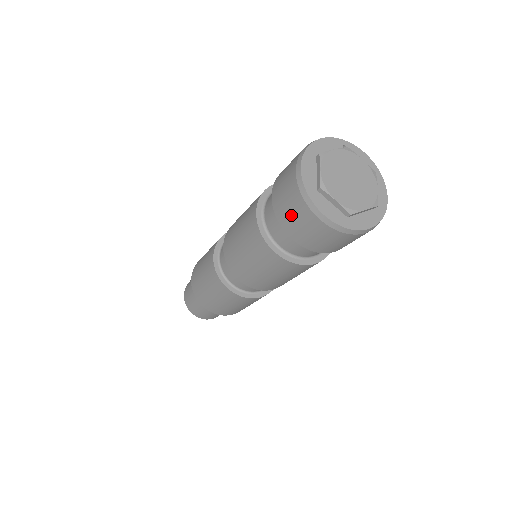
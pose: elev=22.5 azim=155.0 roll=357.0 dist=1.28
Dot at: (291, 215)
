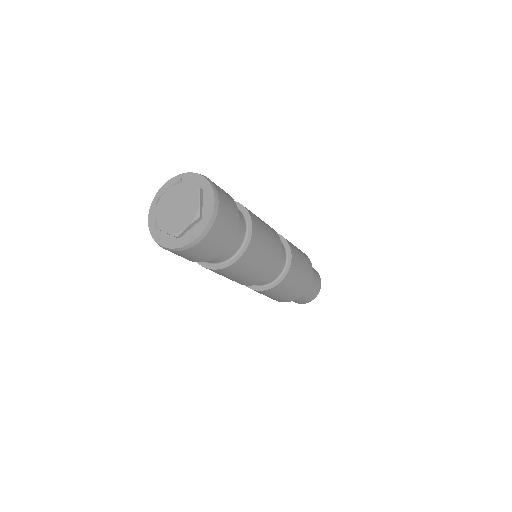
Dot at: occluded
